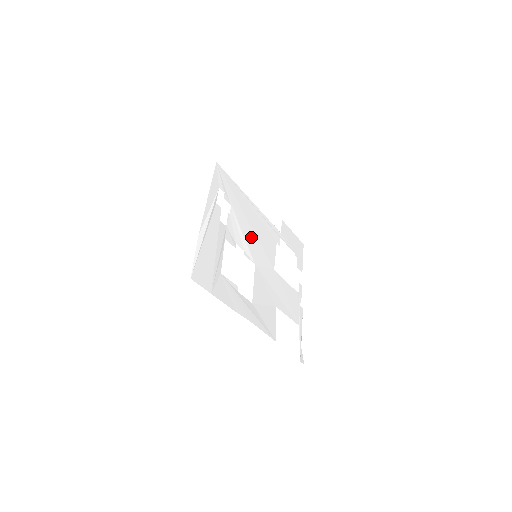
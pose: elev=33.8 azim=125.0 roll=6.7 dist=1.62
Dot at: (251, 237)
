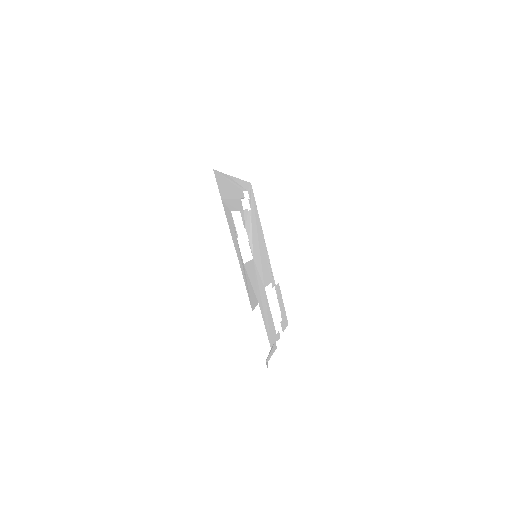
Dot at: (256, 245)
